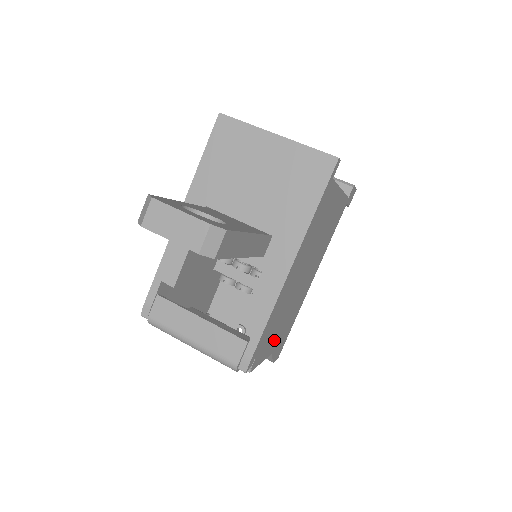
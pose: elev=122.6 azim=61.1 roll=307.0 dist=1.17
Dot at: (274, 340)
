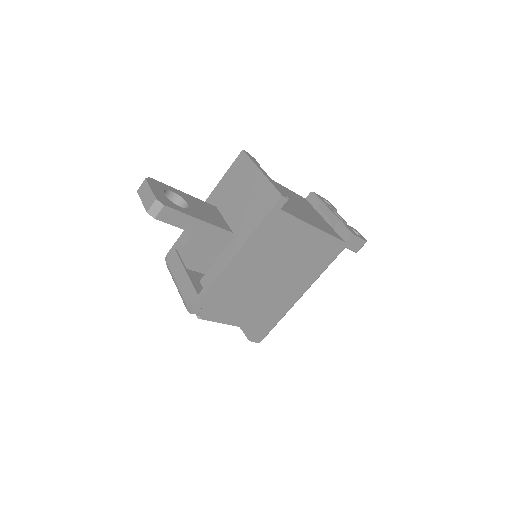
Dot at: (237, 315)
